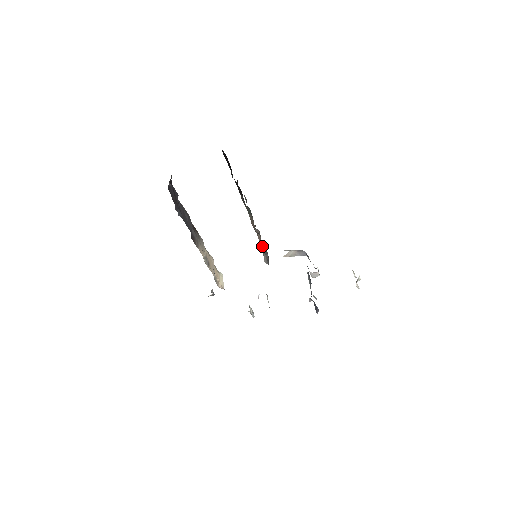
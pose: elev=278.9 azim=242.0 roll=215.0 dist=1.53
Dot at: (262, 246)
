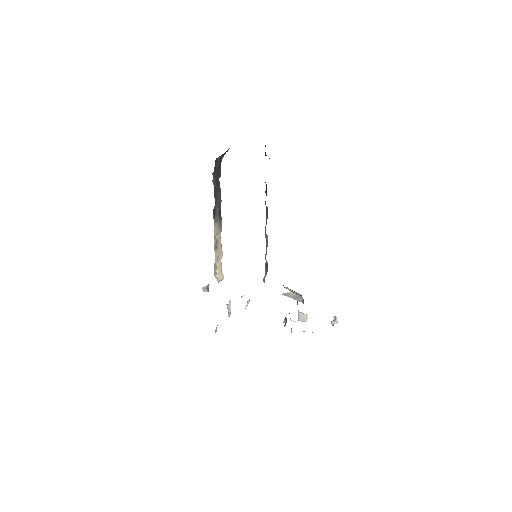
Dot at: occluded
